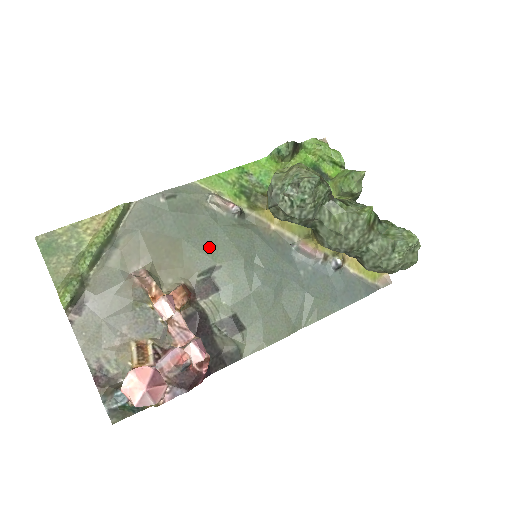
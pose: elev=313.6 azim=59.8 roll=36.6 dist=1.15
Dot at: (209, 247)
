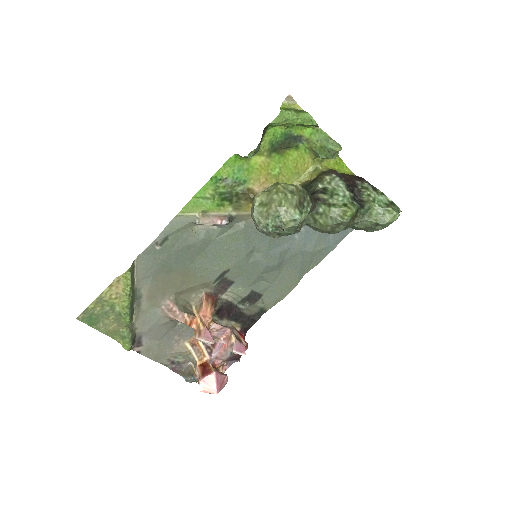
Dot at: (213, 261)
